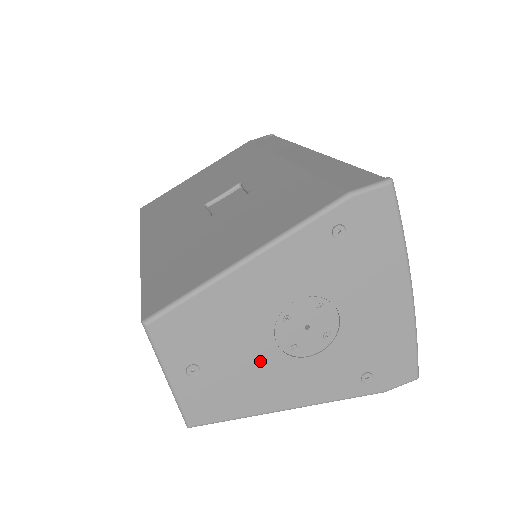
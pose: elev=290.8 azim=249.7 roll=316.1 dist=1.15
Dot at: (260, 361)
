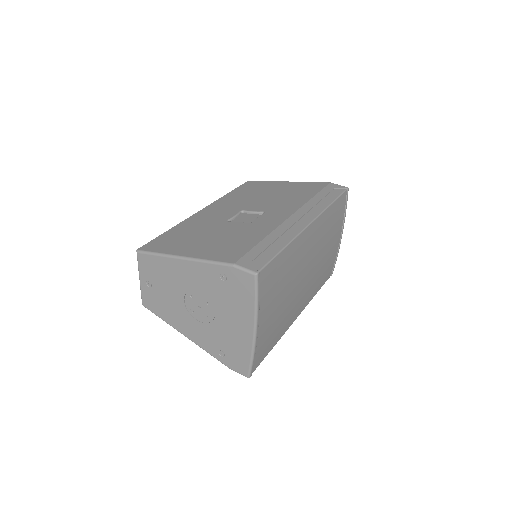
Dot at: (176, 303)
